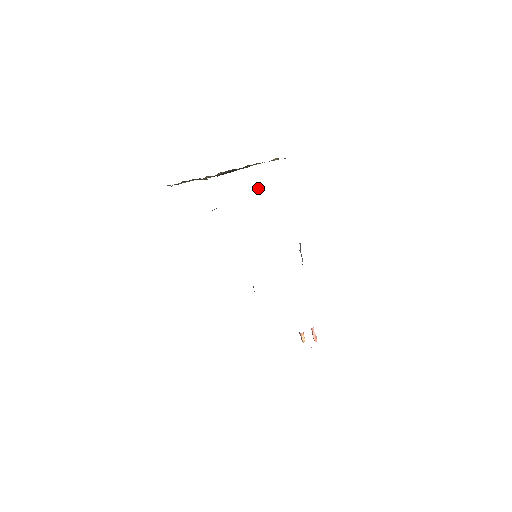
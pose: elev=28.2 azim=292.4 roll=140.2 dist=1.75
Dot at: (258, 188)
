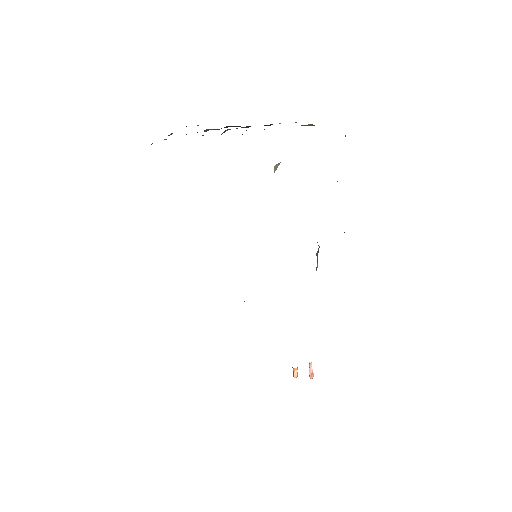
Dot at: (276, 165)
